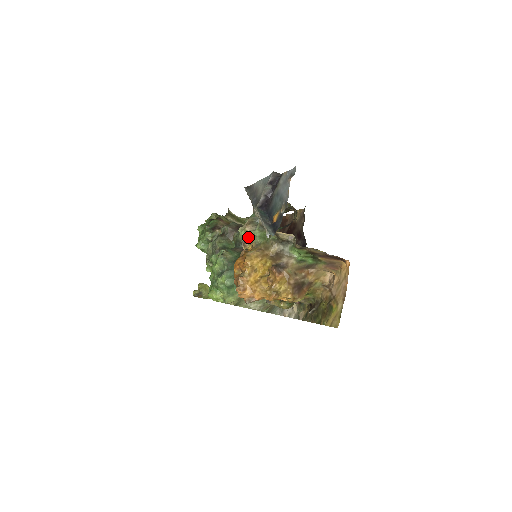
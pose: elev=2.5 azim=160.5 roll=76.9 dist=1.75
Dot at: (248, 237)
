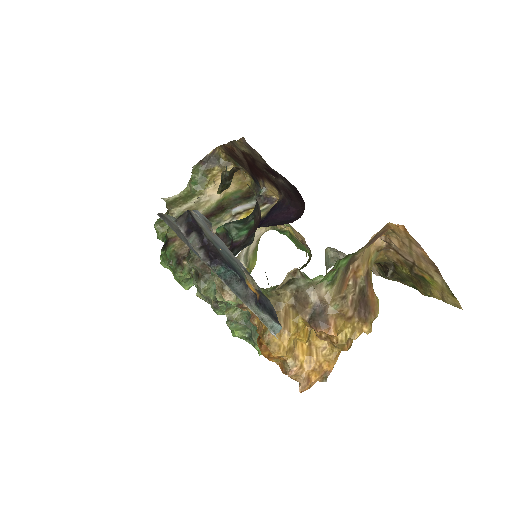
Dot at: occluded
